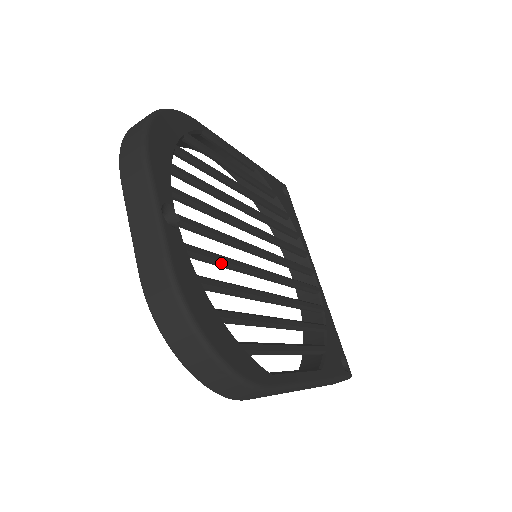
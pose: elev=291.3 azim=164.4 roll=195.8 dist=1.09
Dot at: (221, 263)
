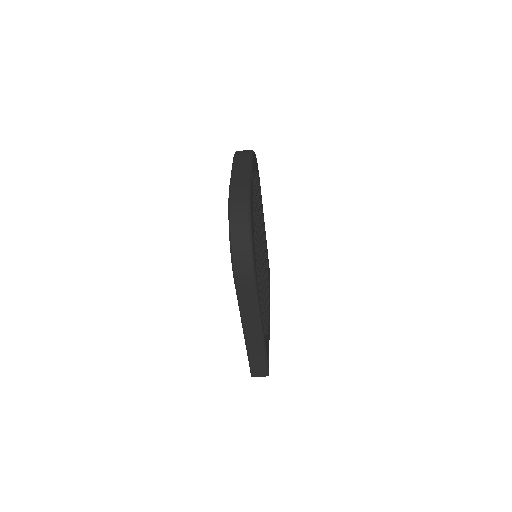
Dot at: (255, 221)
